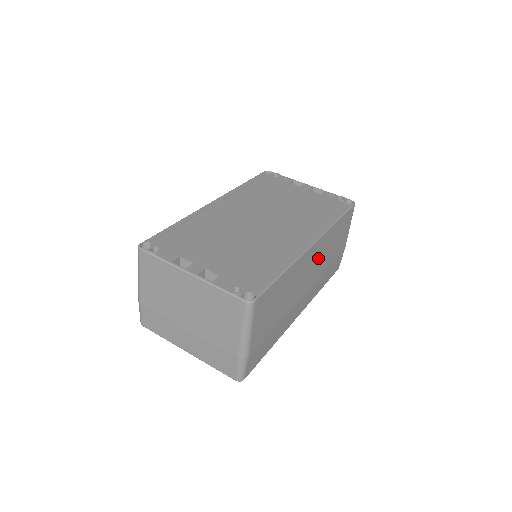
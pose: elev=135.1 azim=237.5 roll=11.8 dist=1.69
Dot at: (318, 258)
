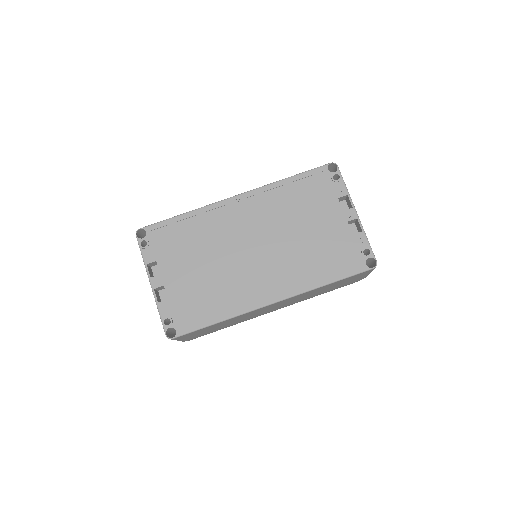
Dot at: (291, 300)
